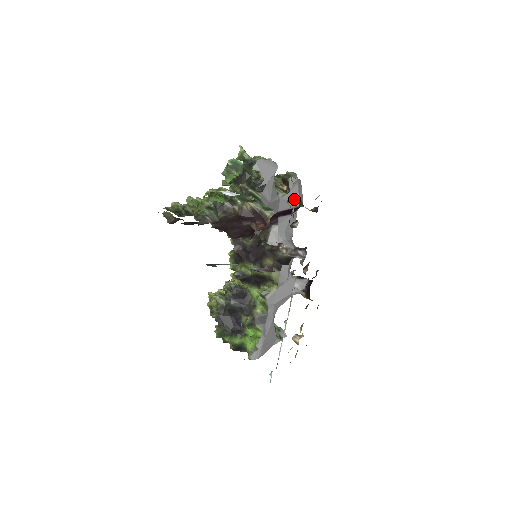
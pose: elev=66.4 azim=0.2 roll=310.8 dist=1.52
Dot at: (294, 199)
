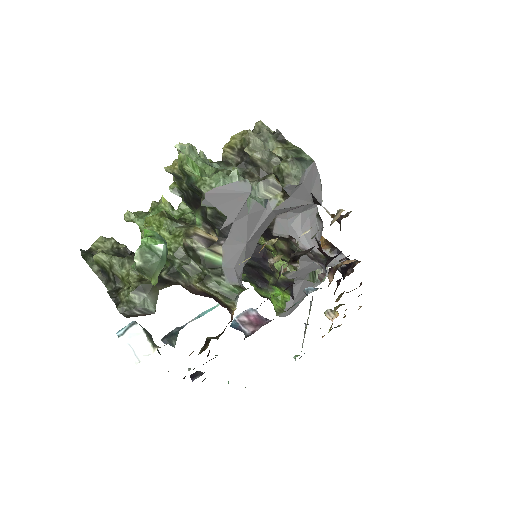
Dot at: (301, 200)
